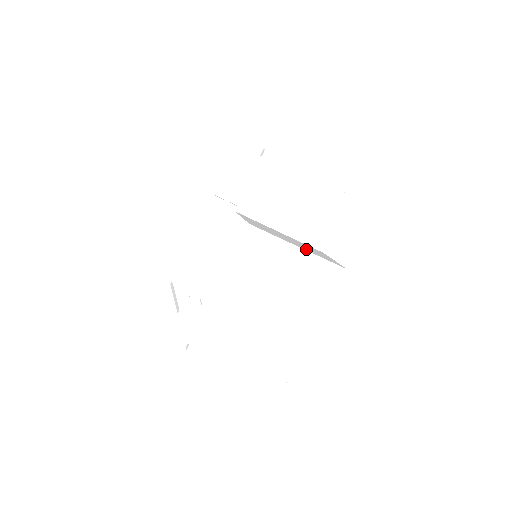
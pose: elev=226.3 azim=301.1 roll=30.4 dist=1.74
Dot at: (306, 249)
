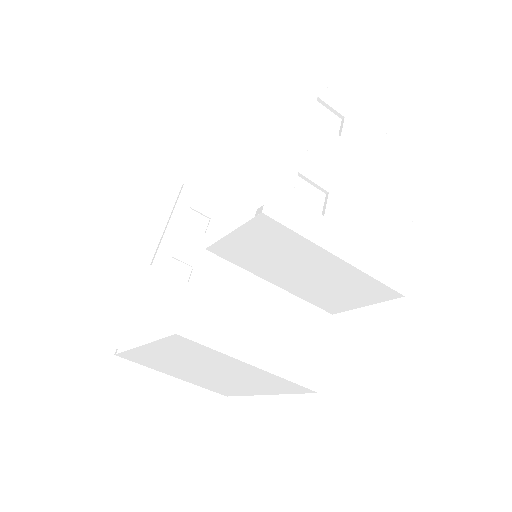
Dot at: (268, 358)
